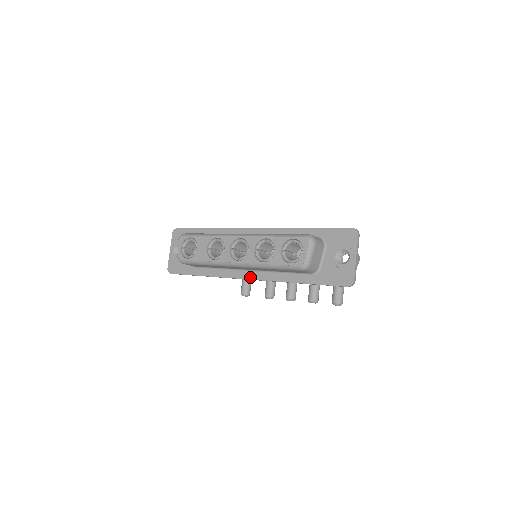
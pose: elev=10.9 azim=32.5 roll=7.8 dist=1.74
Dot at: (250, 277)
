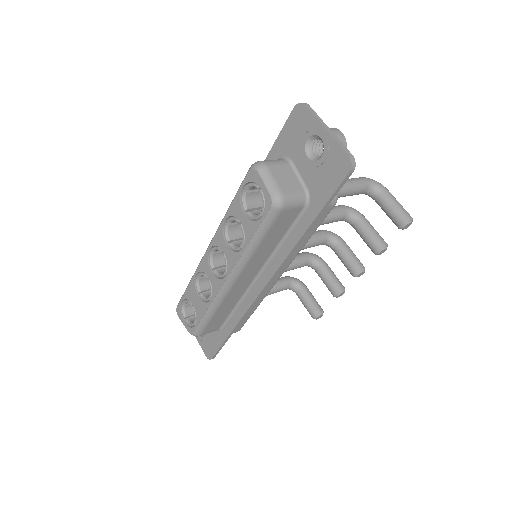
Dot at: (263, 283)
